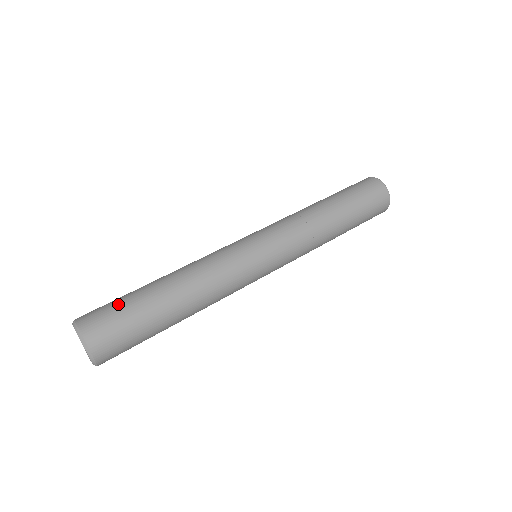
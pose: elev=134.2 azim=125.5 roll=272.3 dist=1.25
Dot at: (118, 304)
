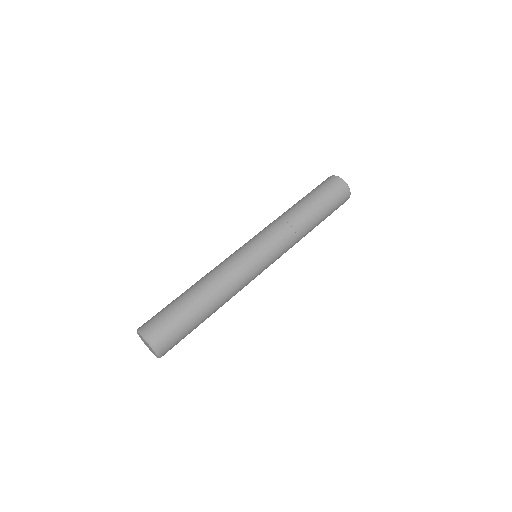
Dot at: (170, 316)
